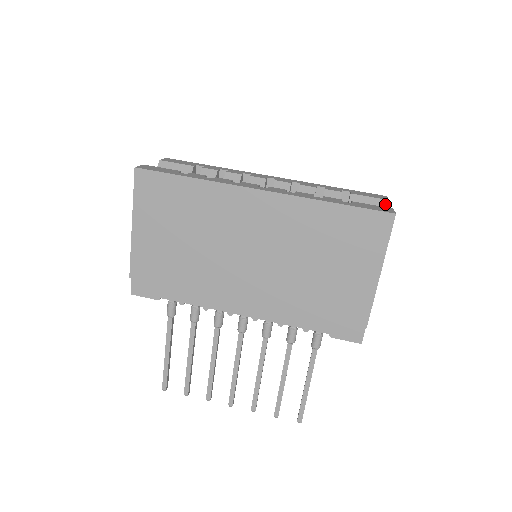
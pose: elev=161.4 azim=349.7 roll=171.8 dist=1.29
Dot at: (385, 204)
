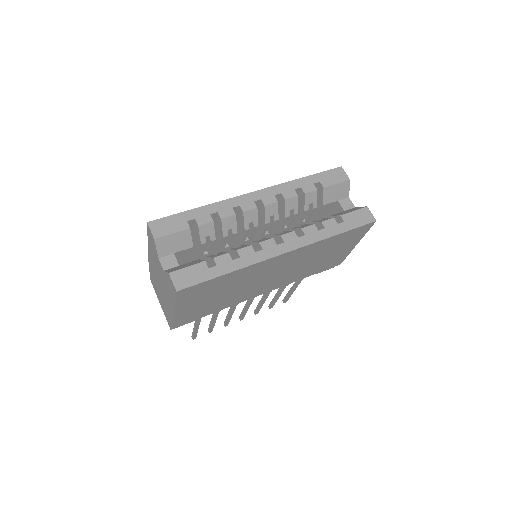
Dot at: (348, 184)
